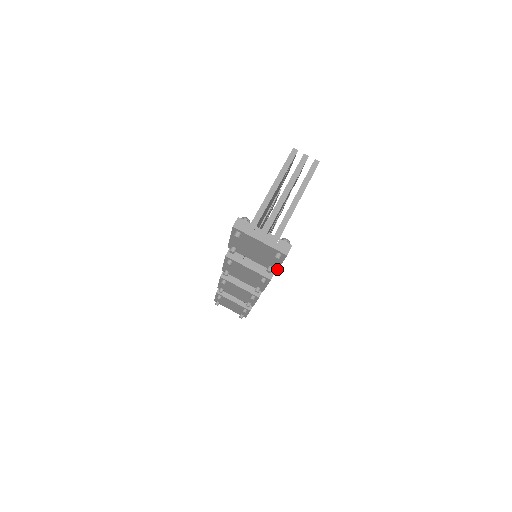
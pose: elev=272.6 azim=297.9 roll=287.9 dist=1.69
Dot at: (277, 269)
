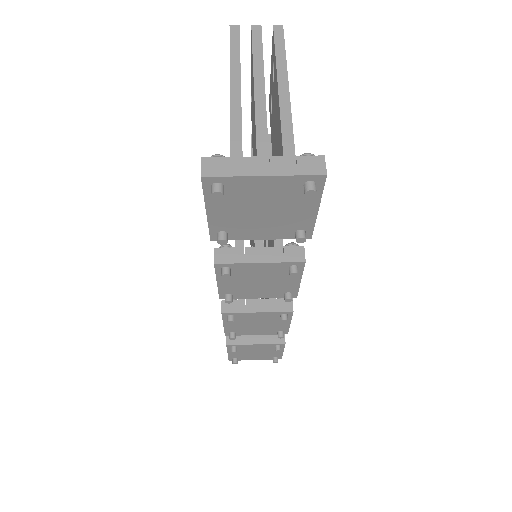
Dot at: (312, 228)
